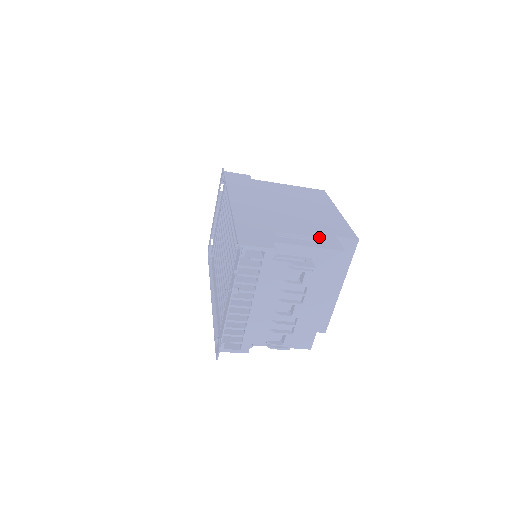
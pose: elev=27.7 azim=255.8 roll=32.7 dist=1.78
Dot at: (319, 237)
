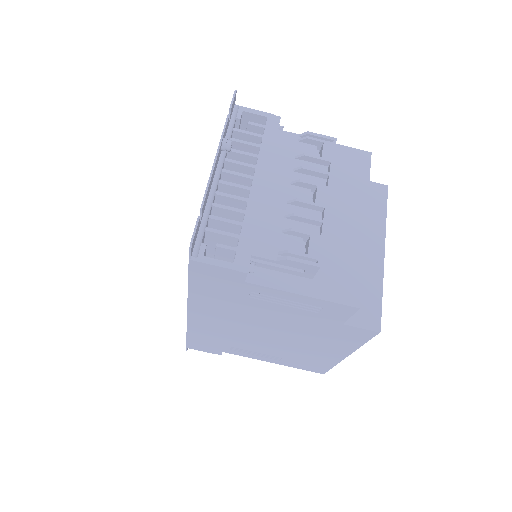
Dot at: occluded
